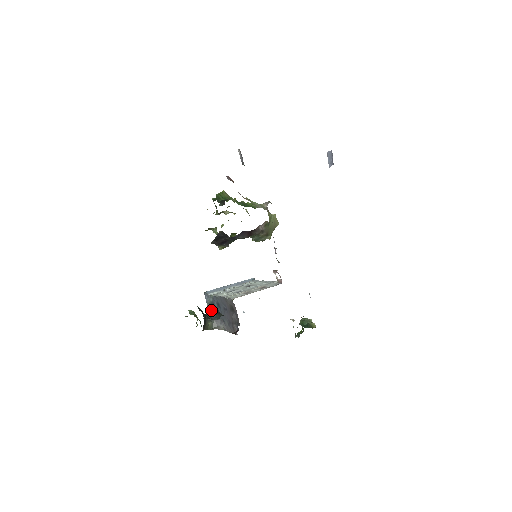
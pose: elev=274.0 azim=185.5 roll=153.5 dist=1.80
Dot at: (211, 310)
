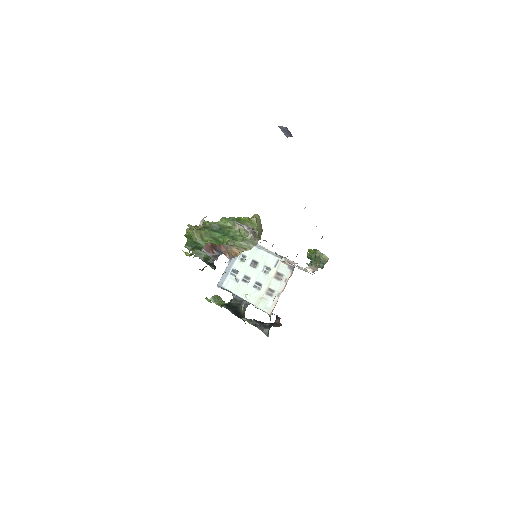
Dot at: (250, 321)
